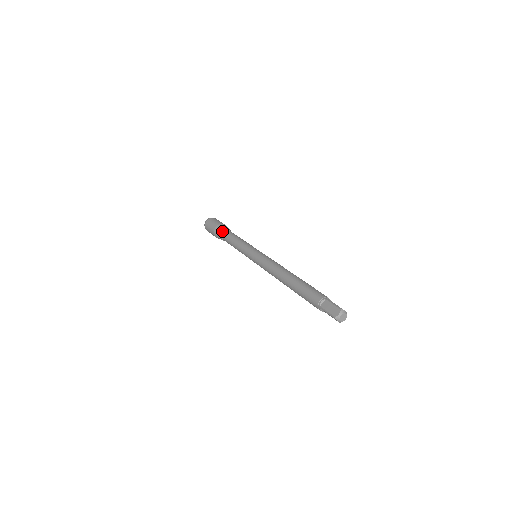
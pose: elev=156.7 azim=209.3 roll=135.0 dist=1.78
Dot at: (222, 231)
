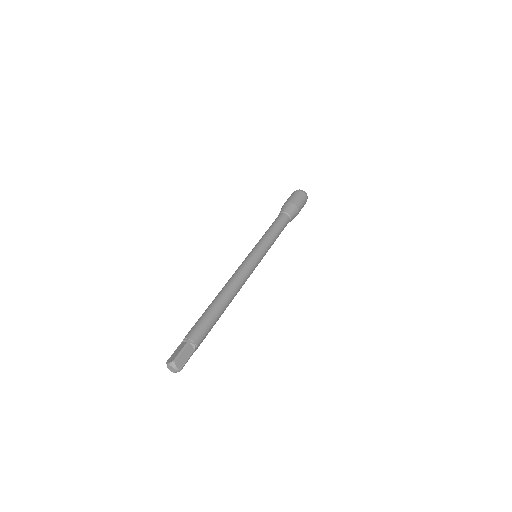
Dot at: (282, 211)
